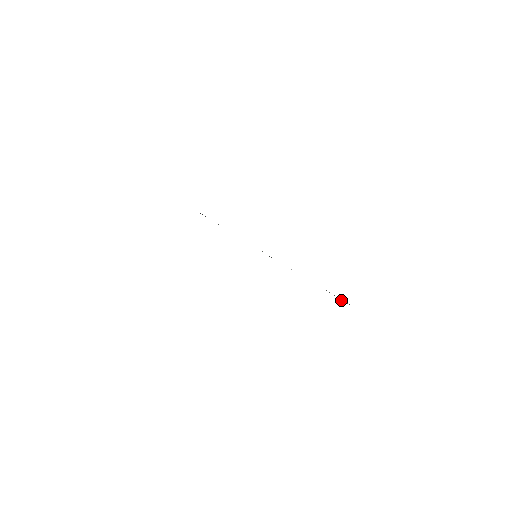
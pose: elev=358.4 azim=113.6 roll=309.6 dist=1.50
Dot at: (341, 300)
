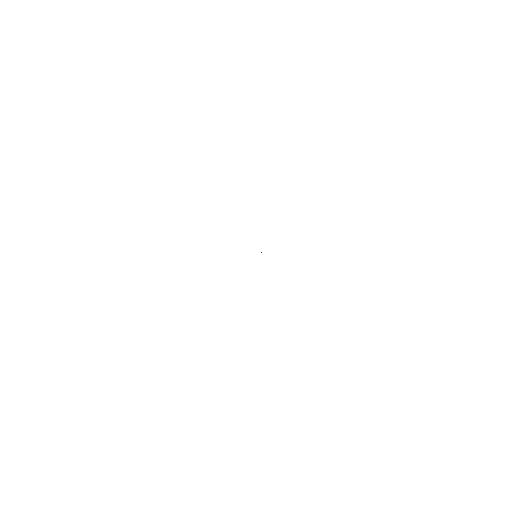
Dot at: occluded
